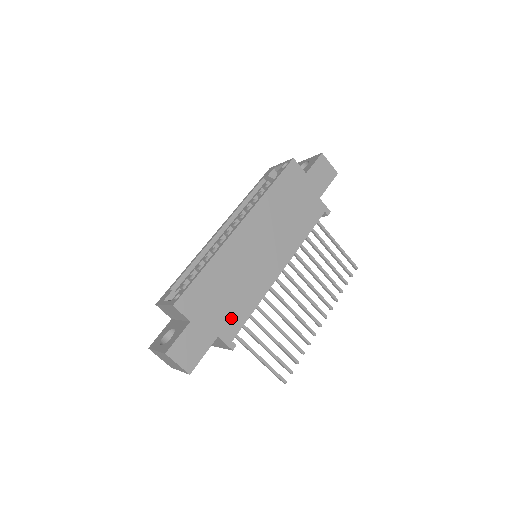
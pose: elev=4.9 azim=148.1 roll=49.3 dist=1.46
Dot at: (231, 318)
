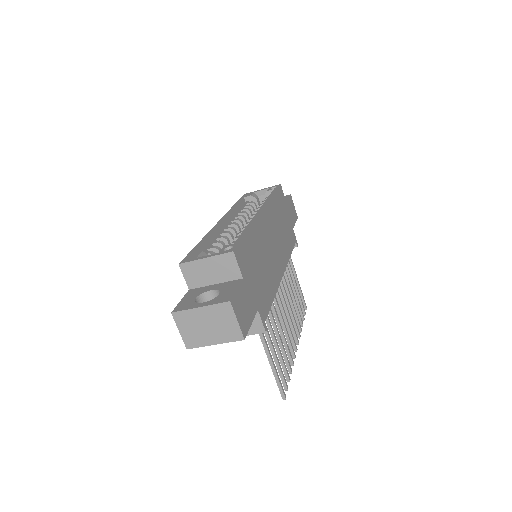
Dot at: (263, 296)
